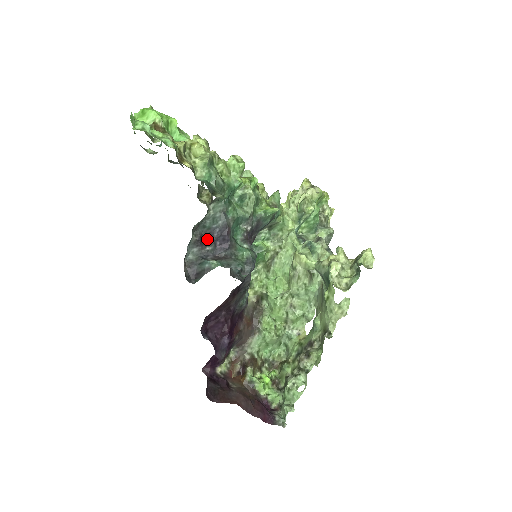
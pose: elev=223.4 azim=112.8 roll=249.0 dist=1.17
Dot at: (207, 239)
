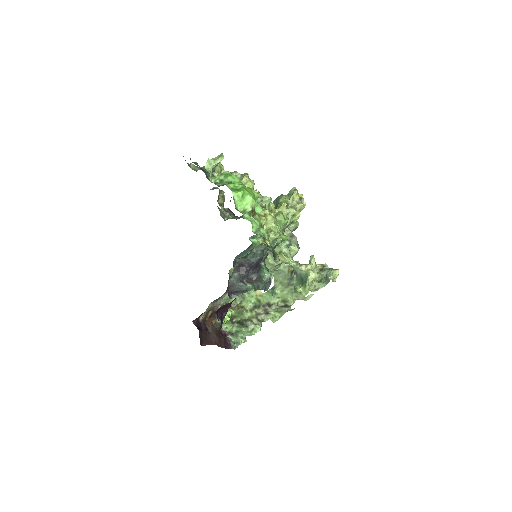
Dot at: (246, 267)
